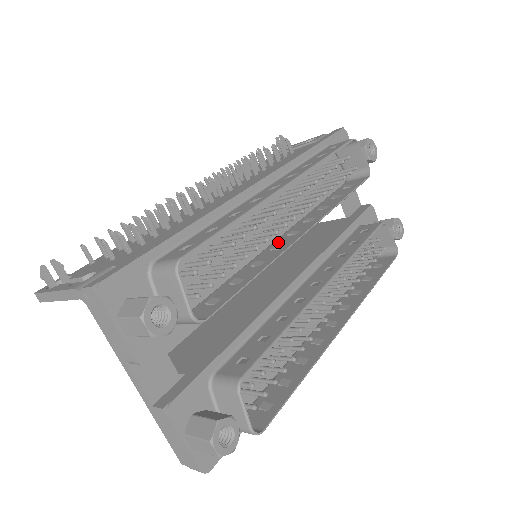
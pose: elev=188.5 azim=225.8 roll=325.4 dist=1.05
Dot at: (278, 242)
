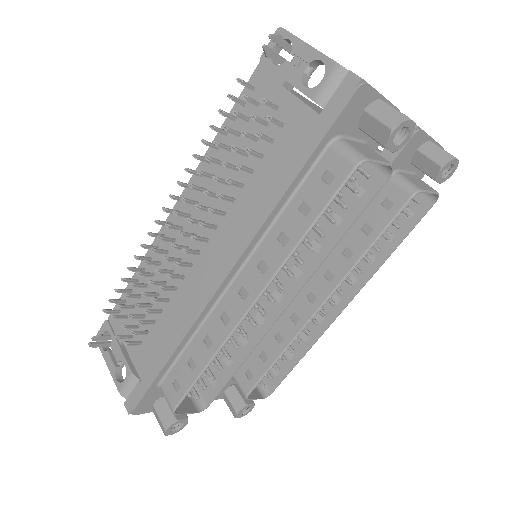
Dot at: (263, 303)
